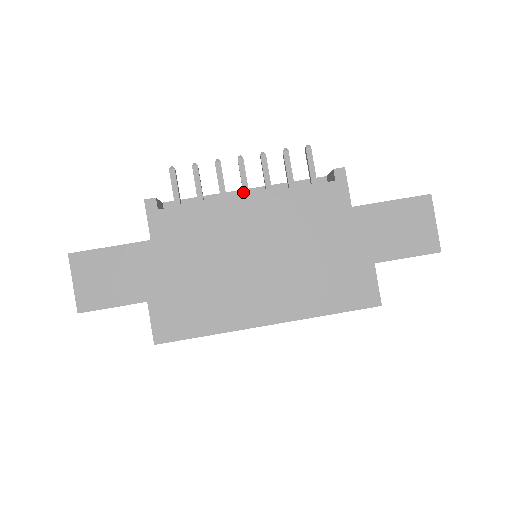
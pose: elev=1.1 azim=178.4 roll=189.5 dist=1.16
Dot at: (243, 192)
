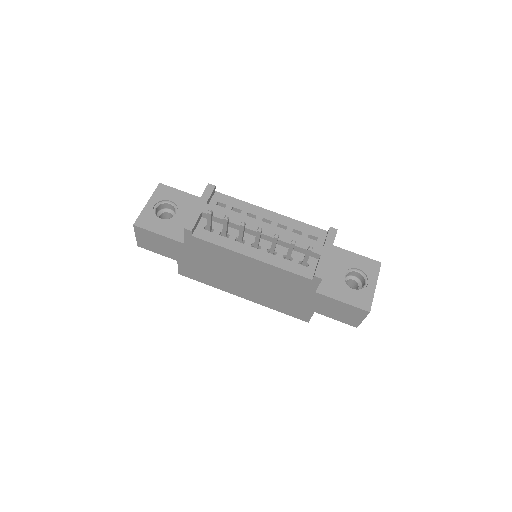
Dot at: (254, 245)
